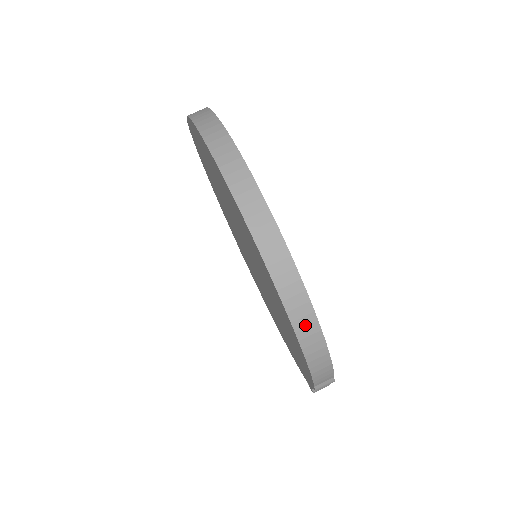
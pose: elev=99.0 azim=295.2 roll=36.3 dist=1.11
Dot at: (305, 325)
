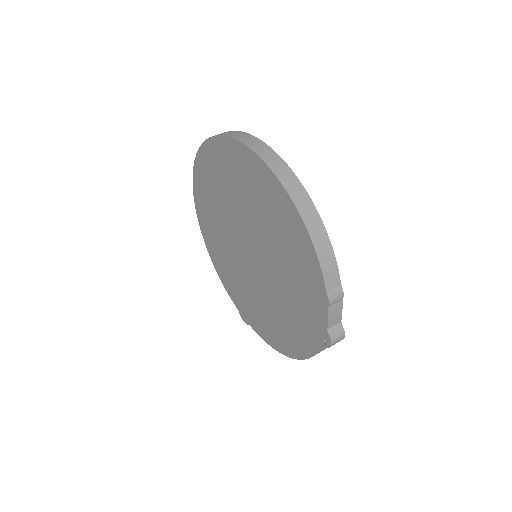
Dot at: (302, 201)
